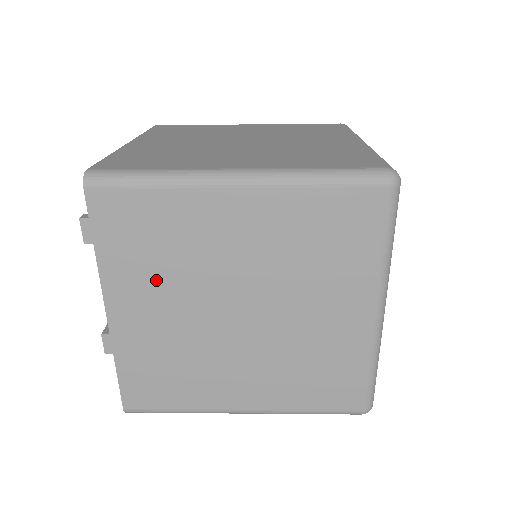
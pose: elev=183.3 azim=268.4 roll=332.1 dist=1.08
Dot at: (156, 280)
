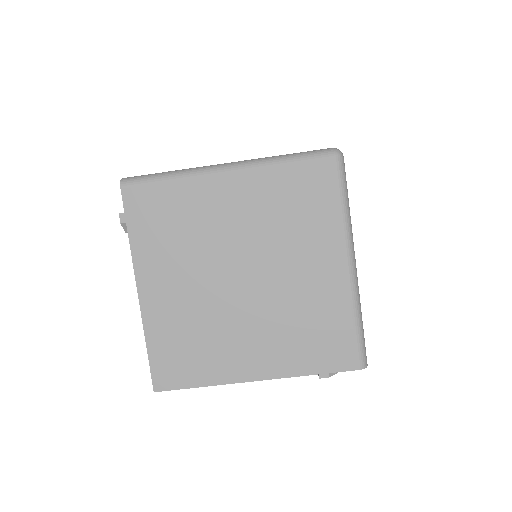
Dot at: occluded
